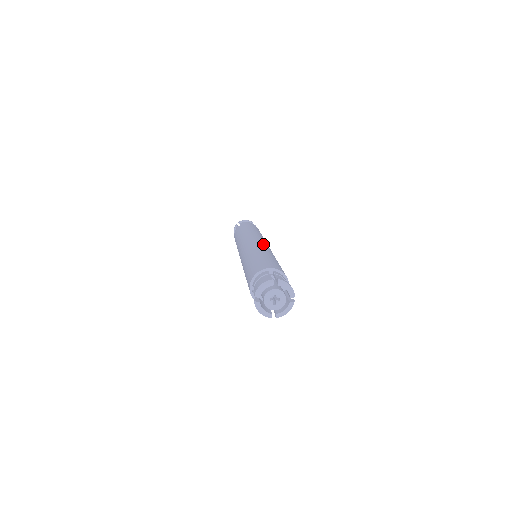
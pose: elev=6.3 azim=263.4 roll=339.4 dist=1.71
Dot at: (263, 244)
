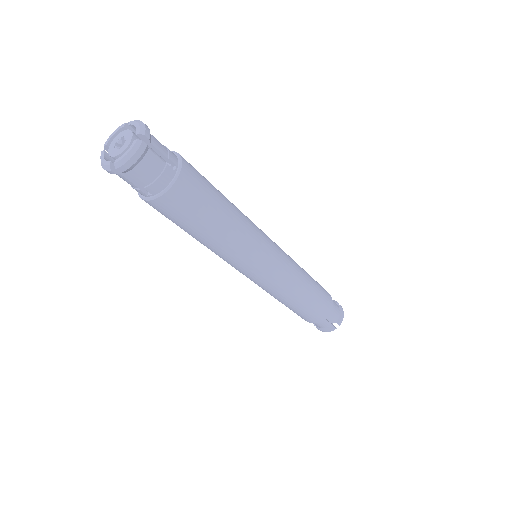
Dot at: occluded
